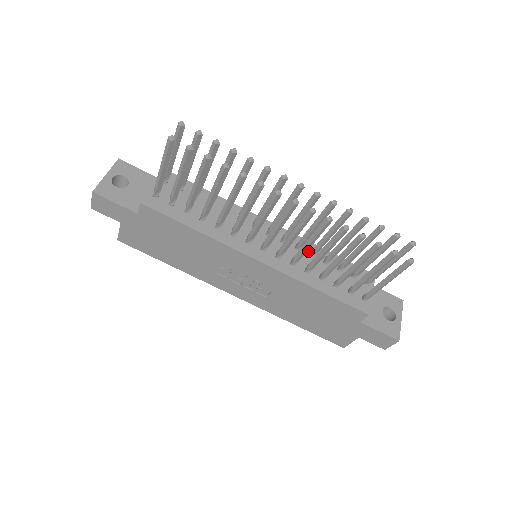
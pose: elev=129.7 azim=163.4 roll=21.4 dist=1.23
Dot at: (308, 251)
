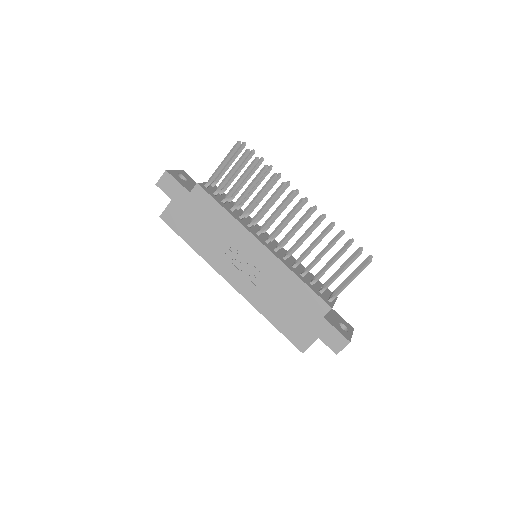
Dot at: (294, 261)
